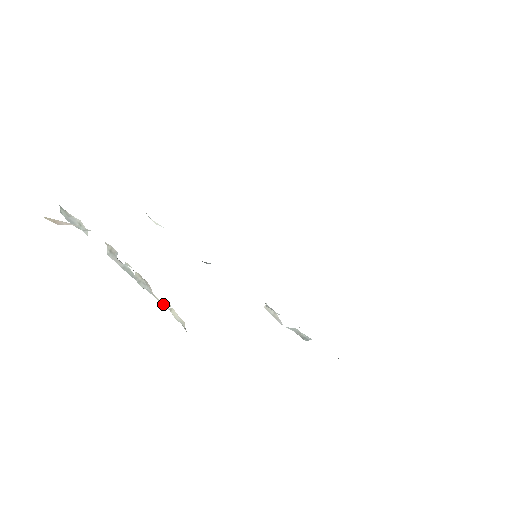
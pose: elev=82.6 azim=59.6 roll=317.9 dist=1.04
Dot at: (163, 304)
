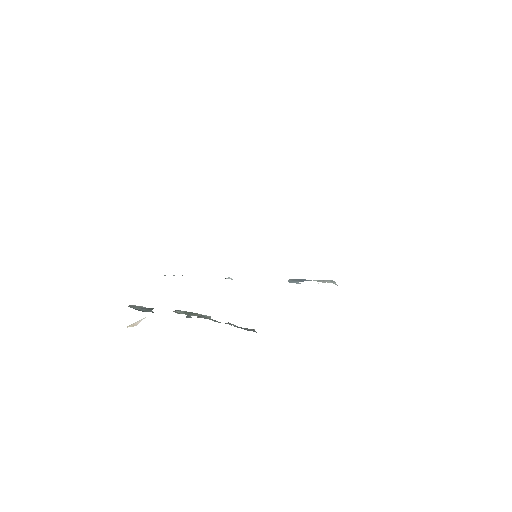
Dot at: occluded
